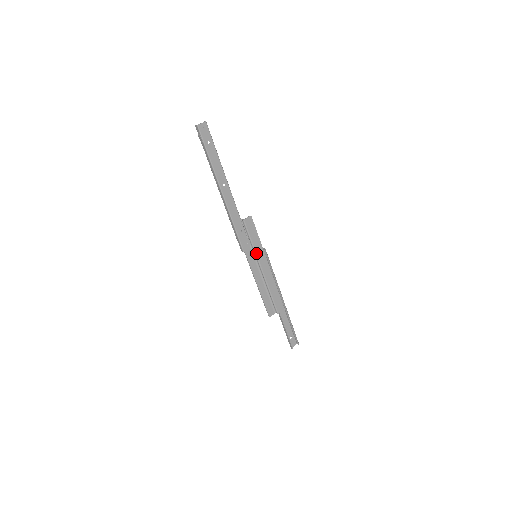
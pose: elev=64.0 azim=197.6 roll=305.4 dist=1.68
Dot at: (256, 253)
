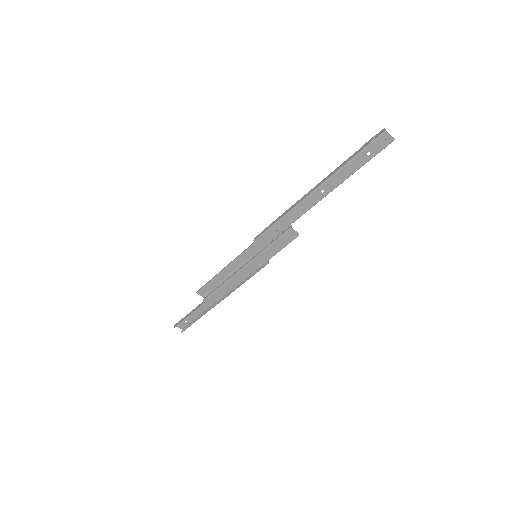
Dot at: (259, 255)
